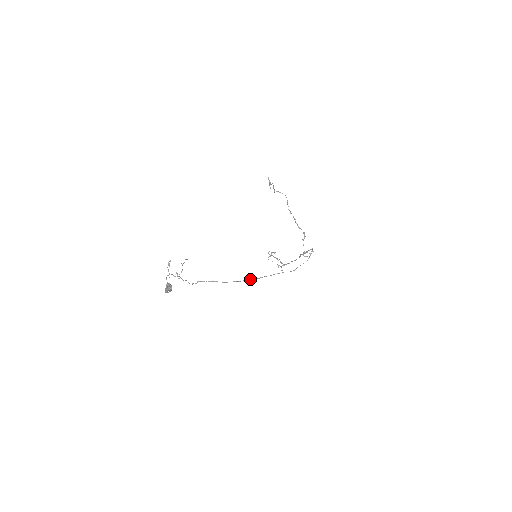
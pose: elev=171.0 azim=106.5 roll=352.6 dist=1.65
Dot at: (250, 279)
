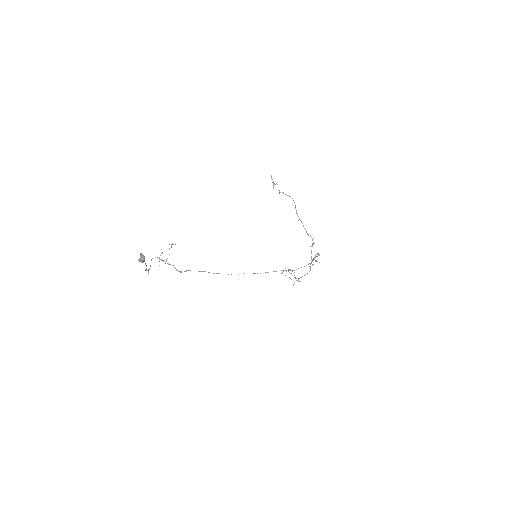
Dot at: occluded
